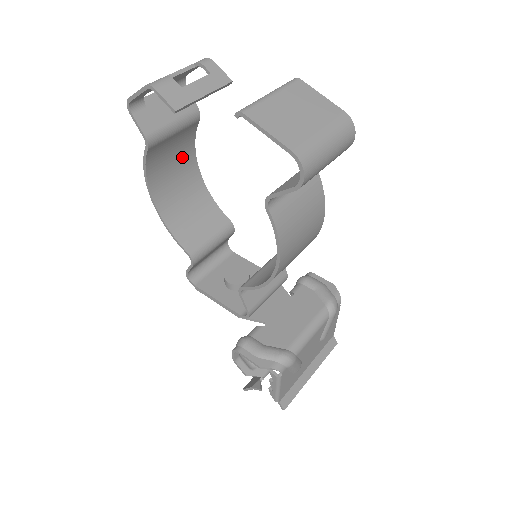
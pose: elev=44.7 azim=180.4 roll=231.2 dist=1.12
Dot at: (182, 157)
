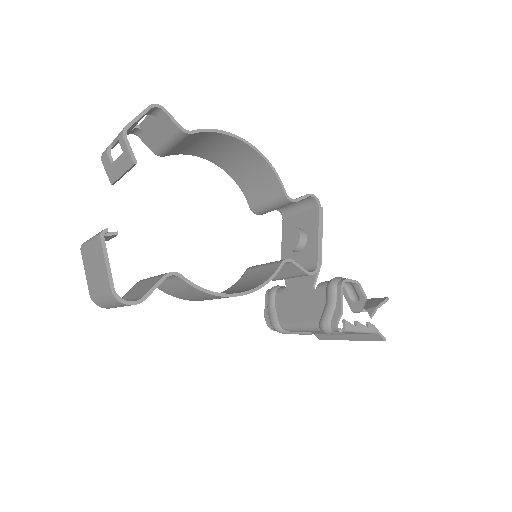
Dot at: (218, 141)
